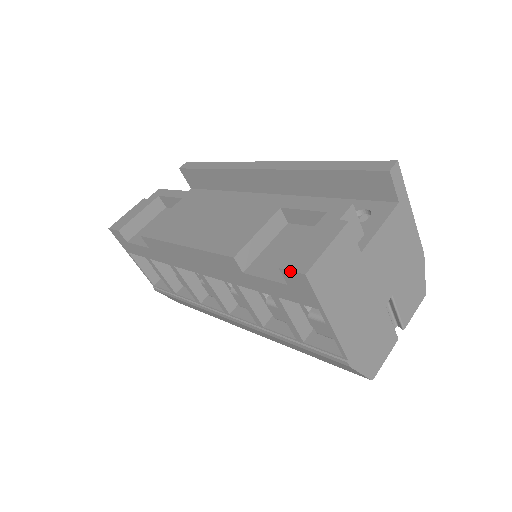
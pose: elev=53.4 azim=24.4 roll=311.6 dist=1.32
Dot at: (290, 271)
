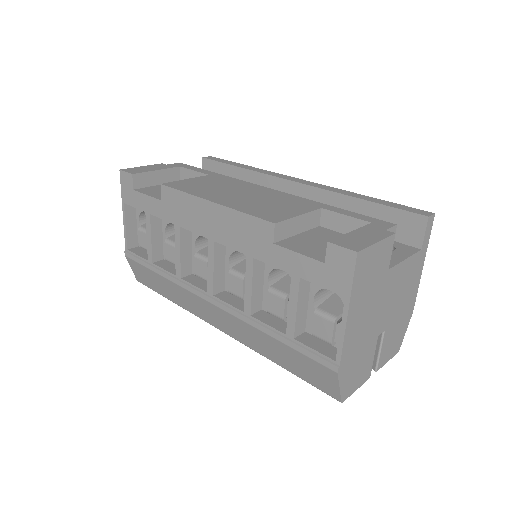
Dot at: (340, 246)
